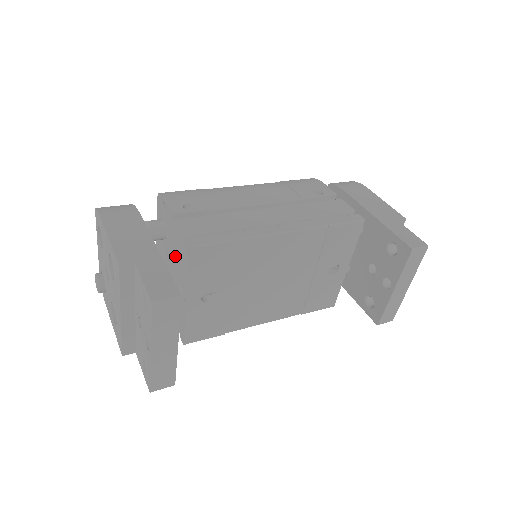
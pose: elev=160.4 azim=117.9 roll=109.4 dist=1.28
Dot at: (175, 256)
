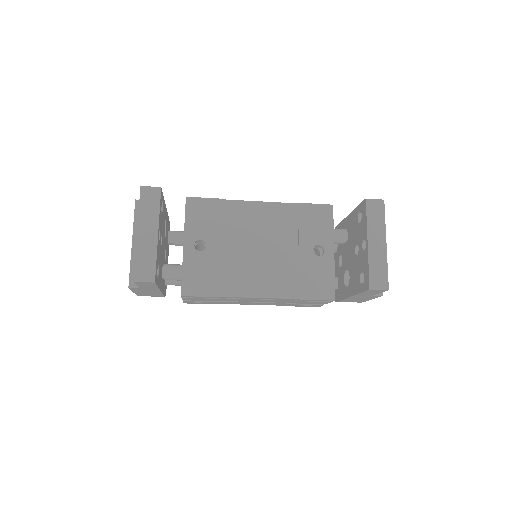
Dot at: occluded
